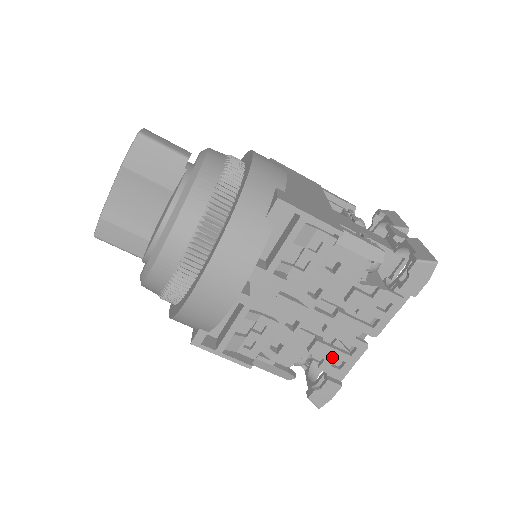
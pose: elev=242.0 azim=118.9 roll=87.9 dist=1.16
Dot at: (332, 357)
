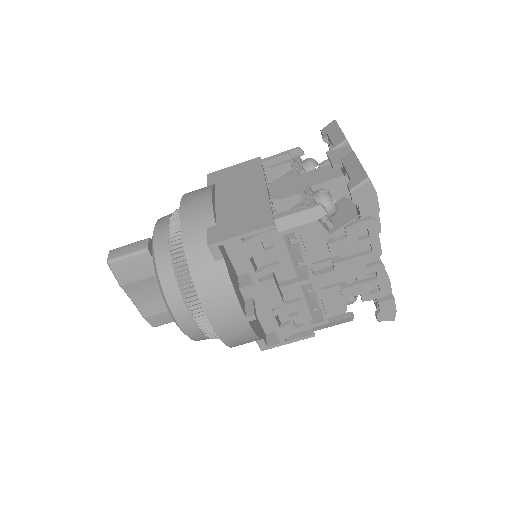
Dot at: (364, 289)
